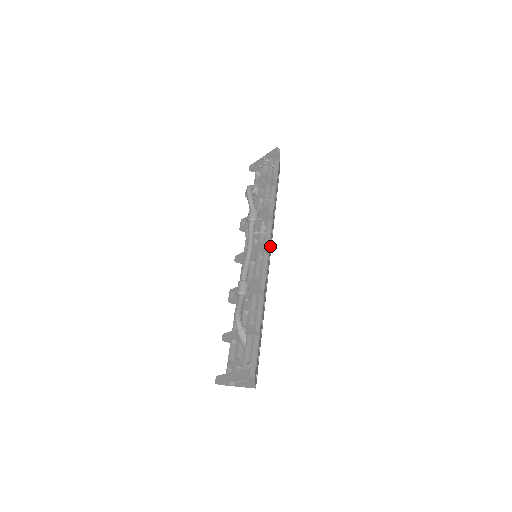
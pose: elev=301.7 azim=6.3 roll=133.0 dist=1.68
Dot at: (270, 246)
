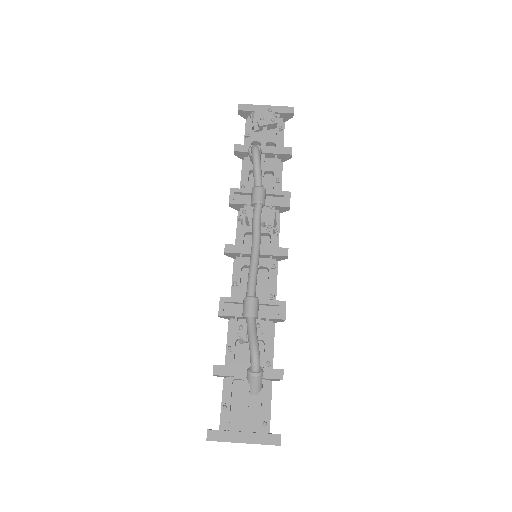
Dot at: occluded
